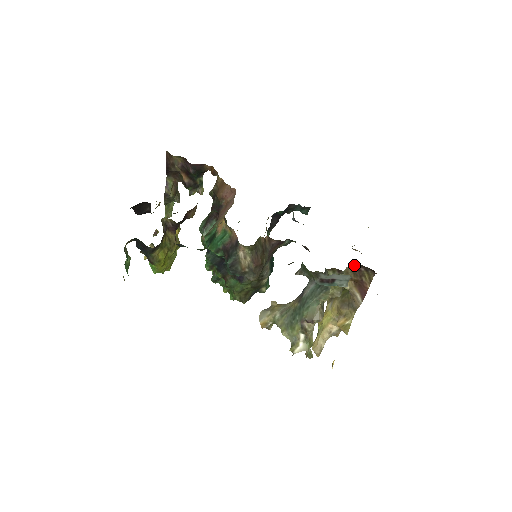
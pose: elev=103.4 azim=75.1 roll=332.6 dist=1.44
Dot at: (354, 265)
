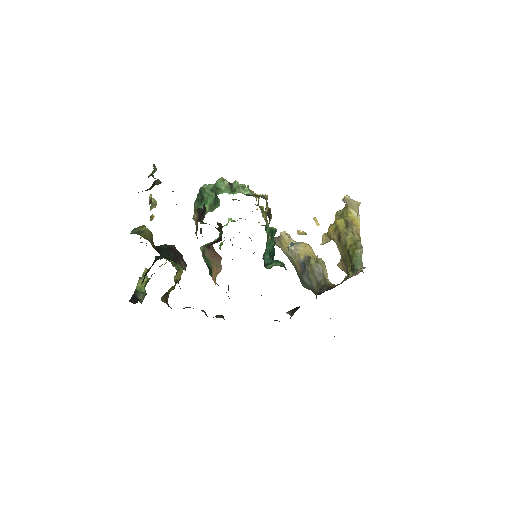
Dot at: occluded
